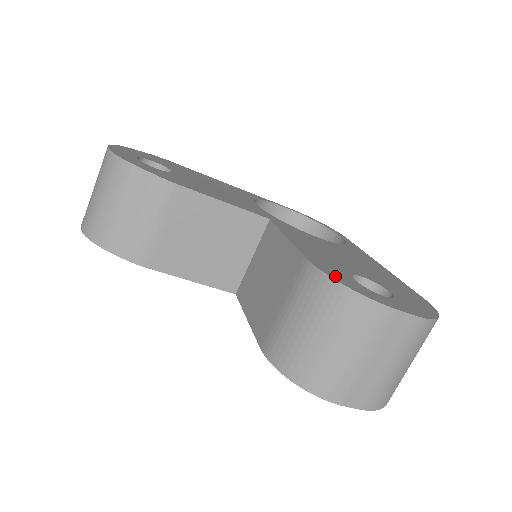
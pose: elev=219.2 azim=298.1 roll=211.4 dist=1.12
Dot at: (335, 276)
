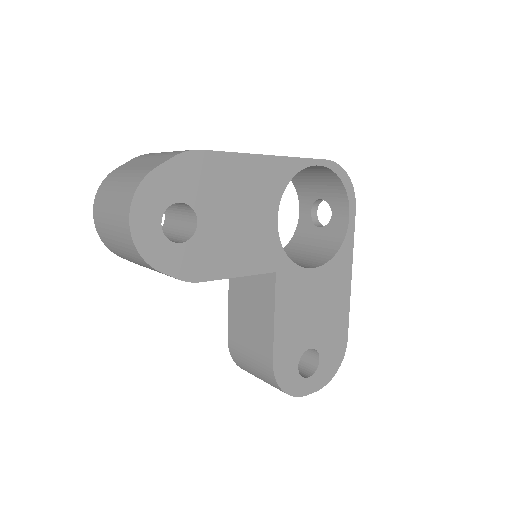
Dot at: (283, 379)
